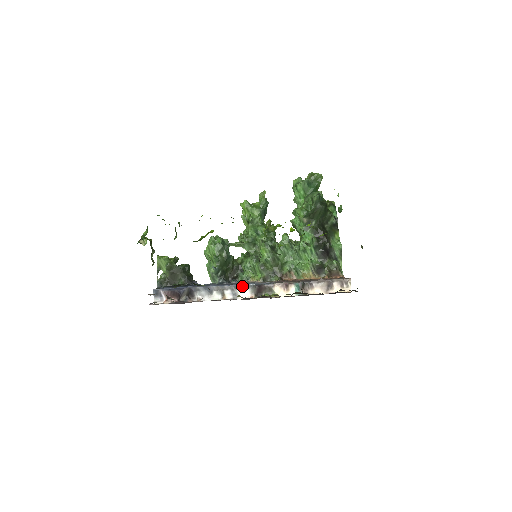
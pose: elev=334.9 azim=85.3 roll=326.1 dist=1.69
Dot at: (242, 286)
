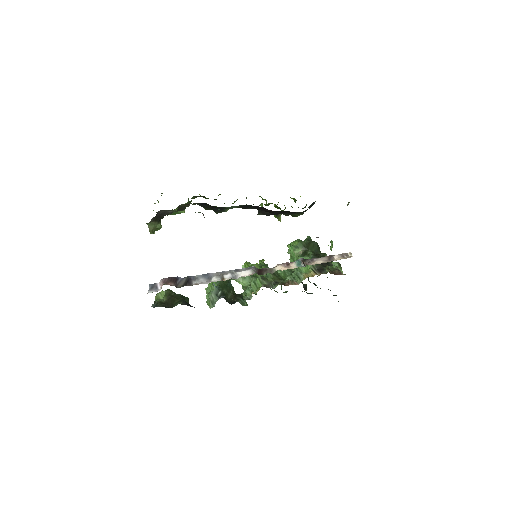
Dot at: (242, 269)
